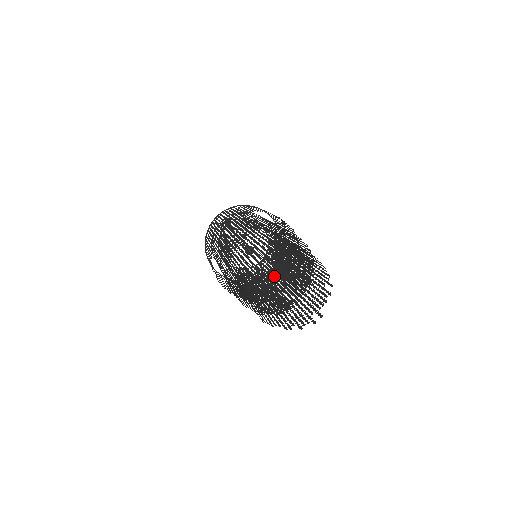
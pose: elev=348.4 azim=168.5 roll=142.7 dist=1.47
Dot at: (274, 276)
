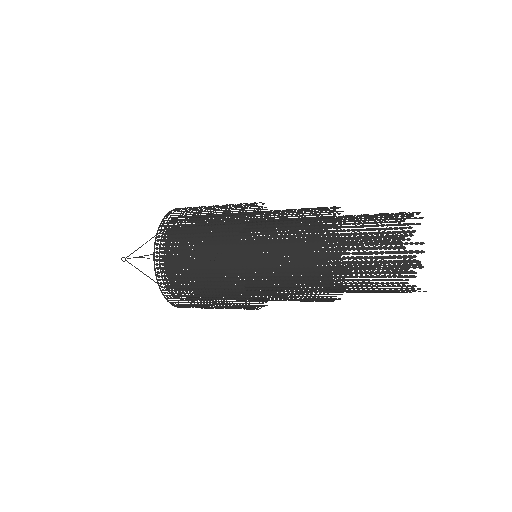
Dot at: occluded
